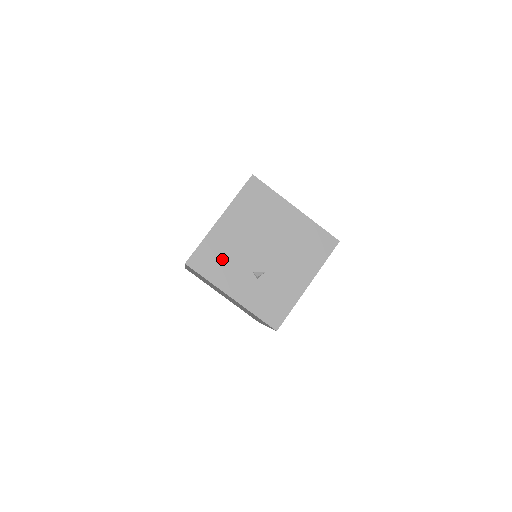
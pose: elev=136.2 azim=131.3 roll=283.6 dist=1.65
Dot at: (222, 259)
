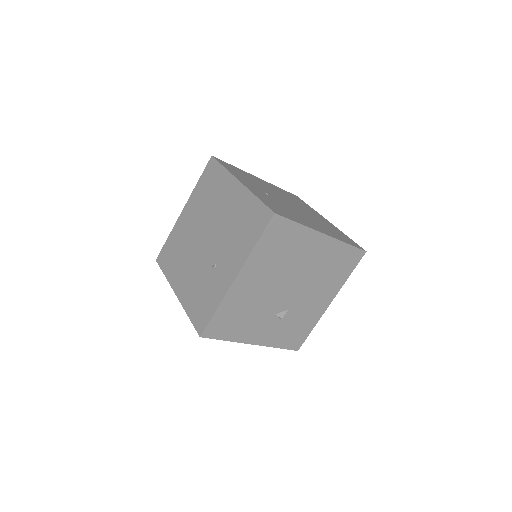
Dot at: (242, 316)
